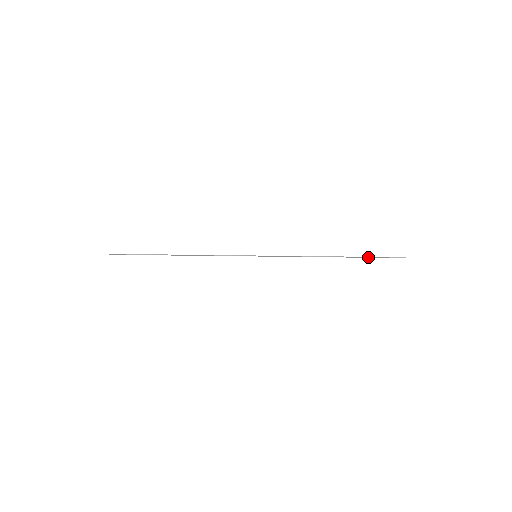
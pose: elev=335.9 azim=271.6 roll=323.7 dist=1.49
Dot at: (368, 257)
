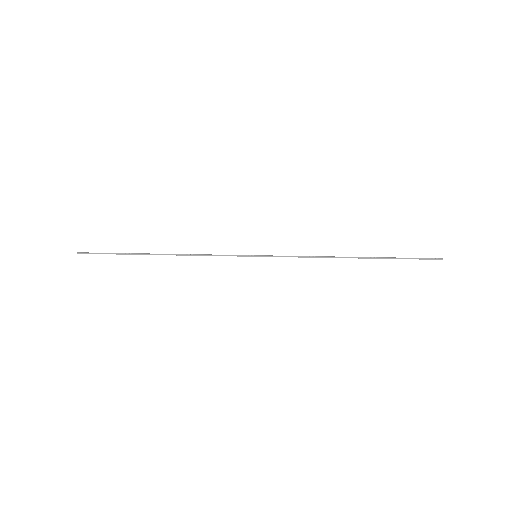
Dot at: (395, 258)
